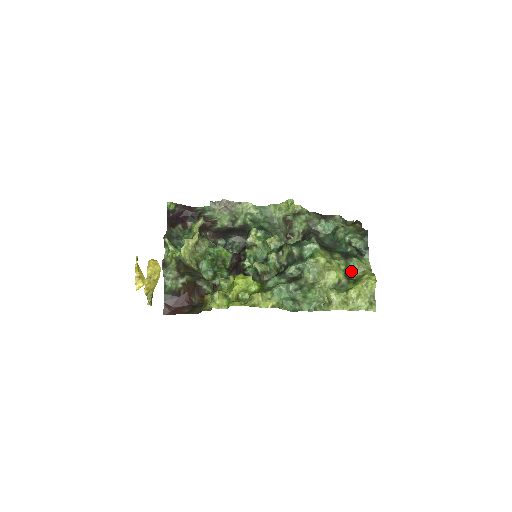
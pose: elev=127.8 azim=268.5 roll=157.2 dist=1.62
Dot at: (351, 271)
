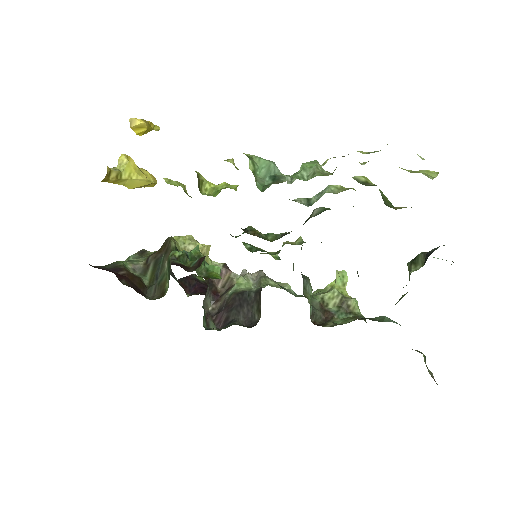
Dot at: (397, 208)
